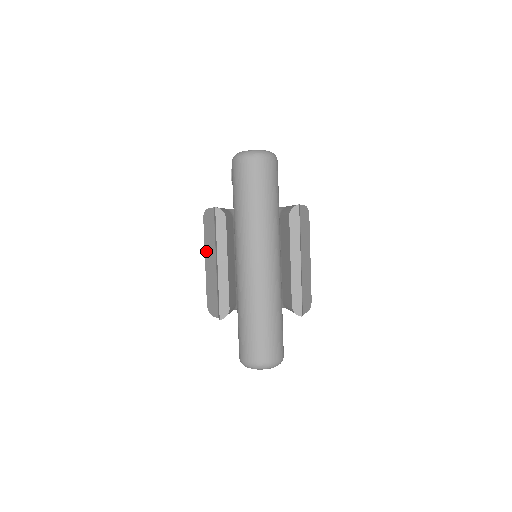
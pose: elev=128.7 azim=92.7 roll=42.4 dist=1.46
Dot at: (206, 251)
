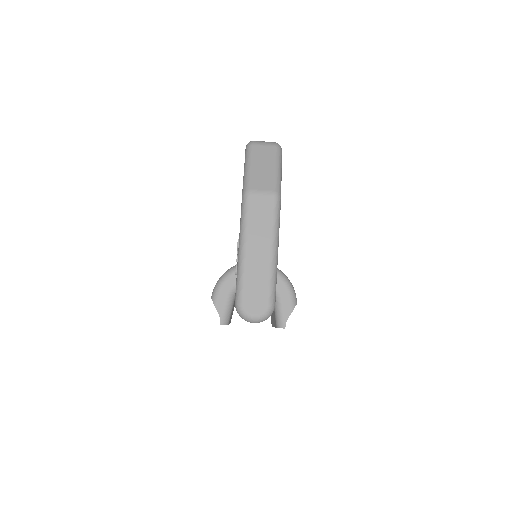
Dot at: occluded
